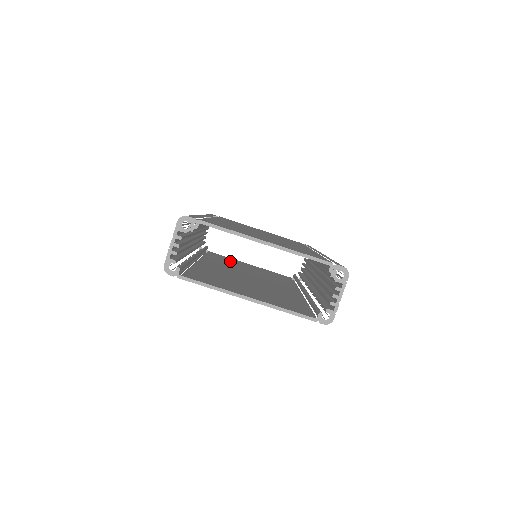
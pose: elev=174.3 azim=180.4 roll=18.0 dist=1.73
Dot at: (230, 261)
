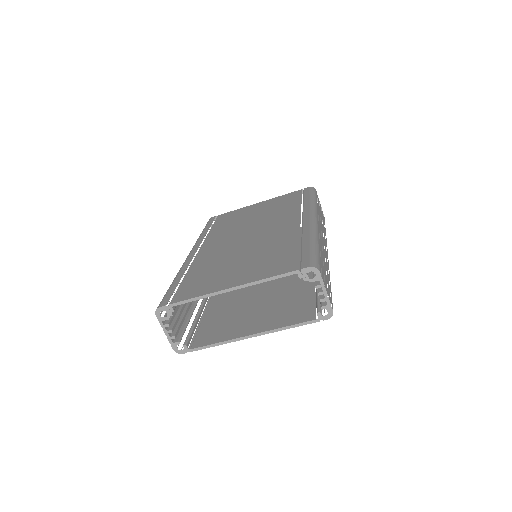
Dot at: occluded
